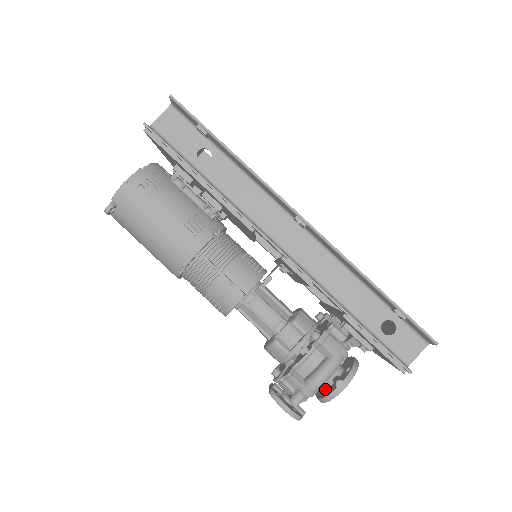
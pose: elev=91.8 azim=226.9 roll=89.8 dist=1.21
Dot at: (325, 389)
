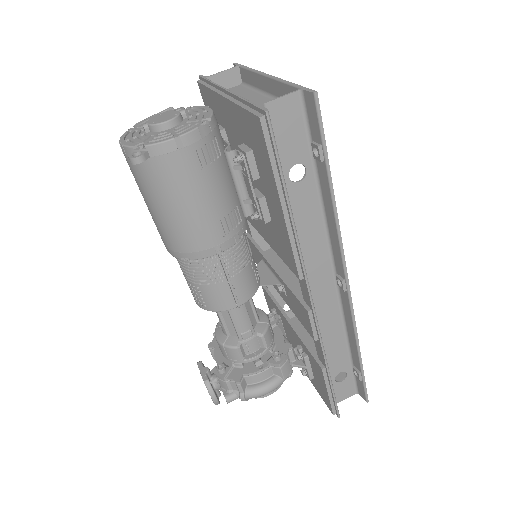
Dot at: occluded
